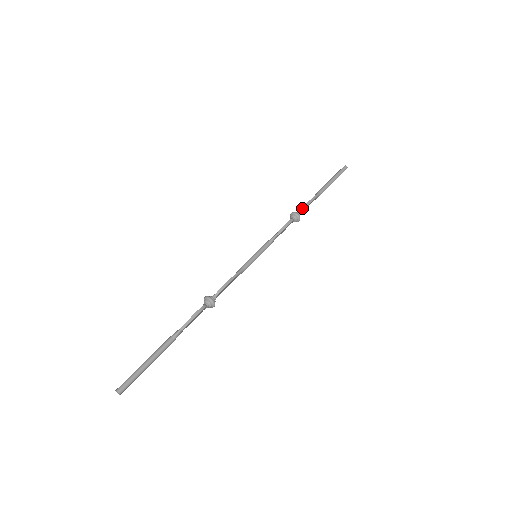
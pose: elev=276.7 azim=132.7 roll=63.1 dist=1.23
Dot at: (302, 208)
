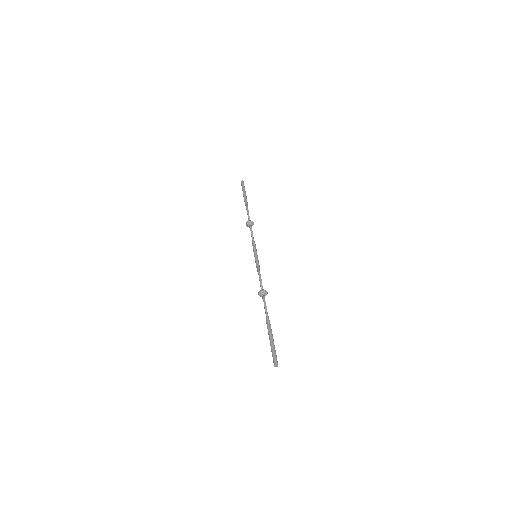
Dot at: (248, 216)
